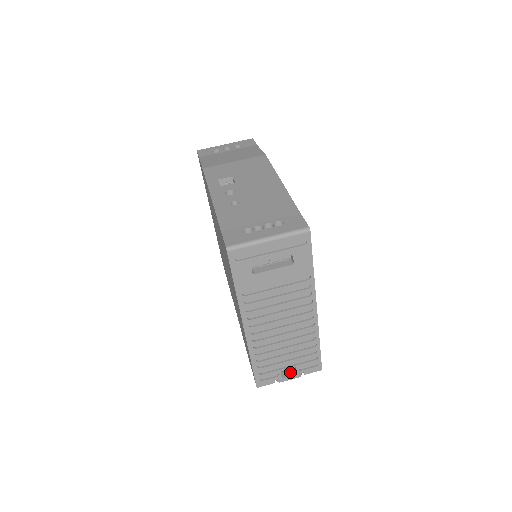
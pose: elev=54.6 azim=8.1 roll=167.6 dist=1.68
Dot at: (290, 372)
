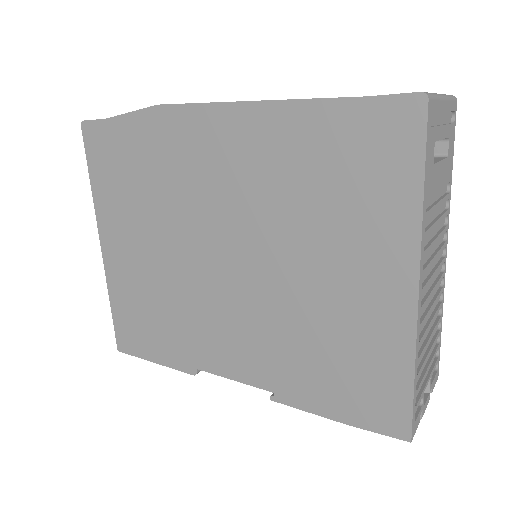
Dot at: occluded
